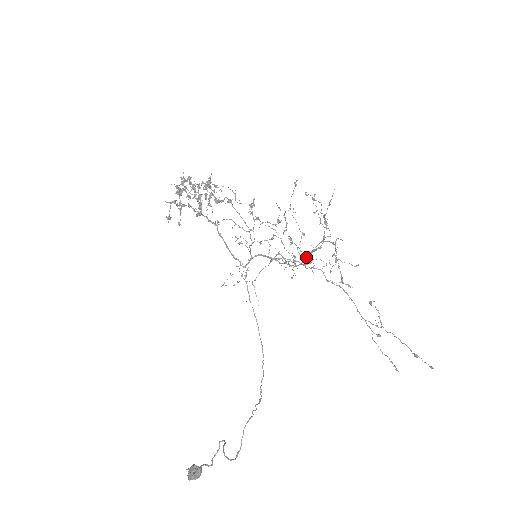
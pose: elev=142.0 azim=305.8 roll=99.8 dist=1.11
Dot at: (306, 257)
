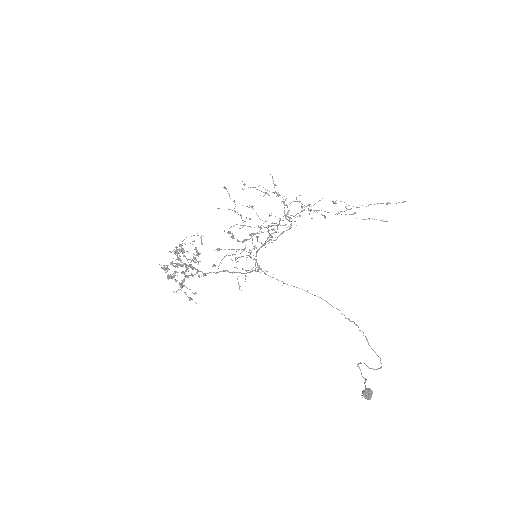
Dot at: occluded
